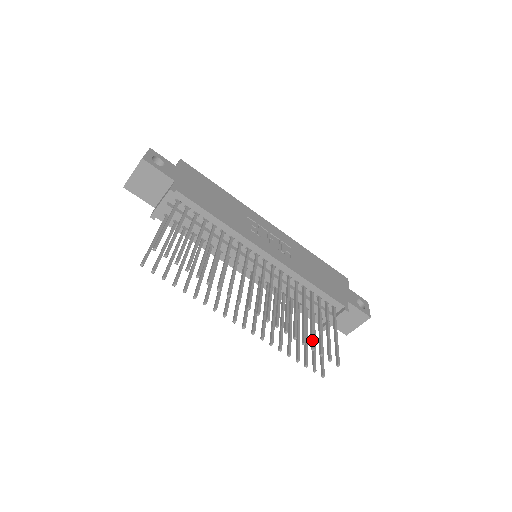
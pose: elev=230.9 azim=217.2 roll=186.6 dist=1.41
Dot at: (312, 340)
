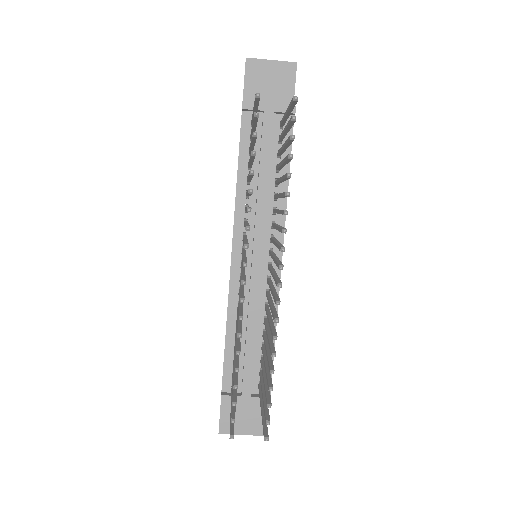
Dot at: occluded
